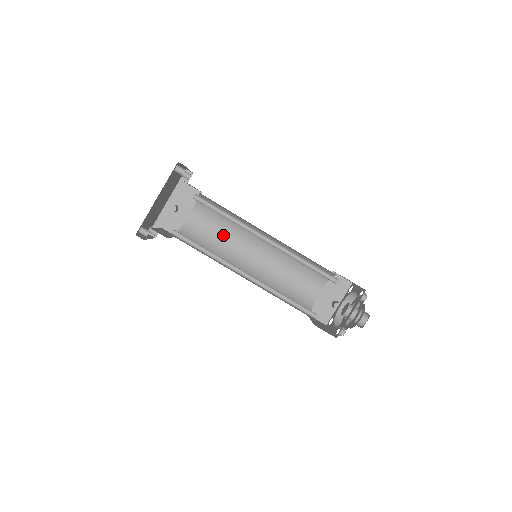
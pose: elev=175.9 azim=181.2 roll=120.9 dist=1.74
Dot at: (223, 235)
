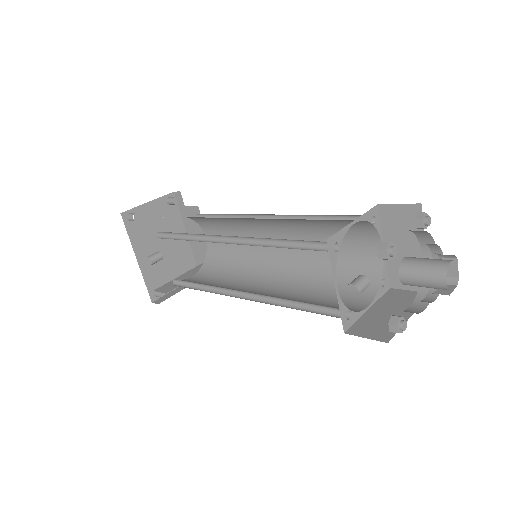
Dot at: occluded
